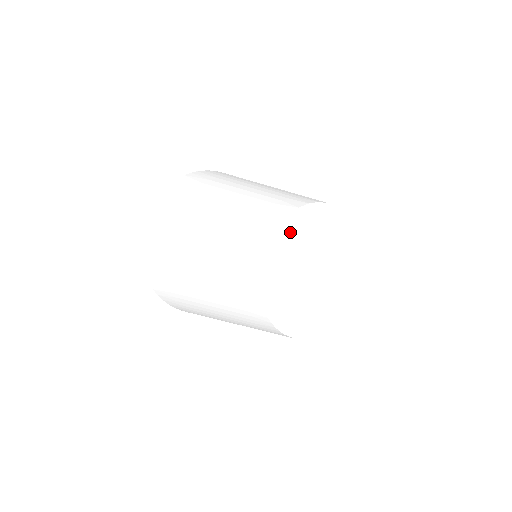
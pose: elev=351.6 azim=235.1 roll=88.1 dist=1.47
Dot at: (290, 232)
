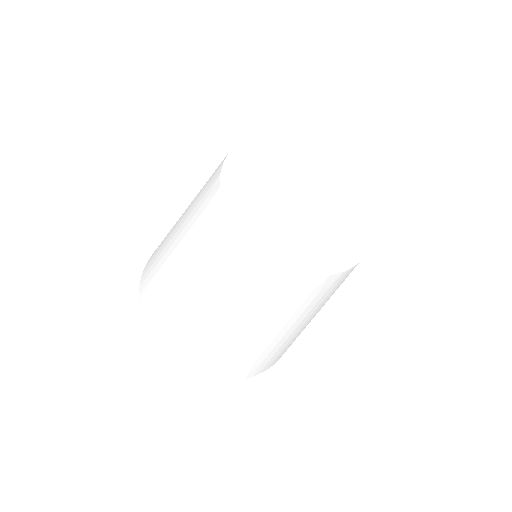
Dot at: (265, 148)
